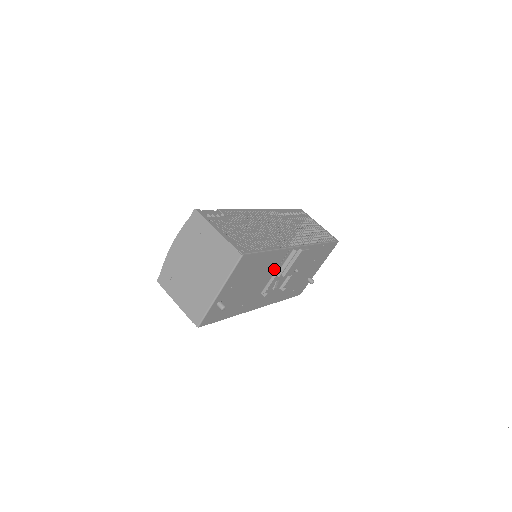
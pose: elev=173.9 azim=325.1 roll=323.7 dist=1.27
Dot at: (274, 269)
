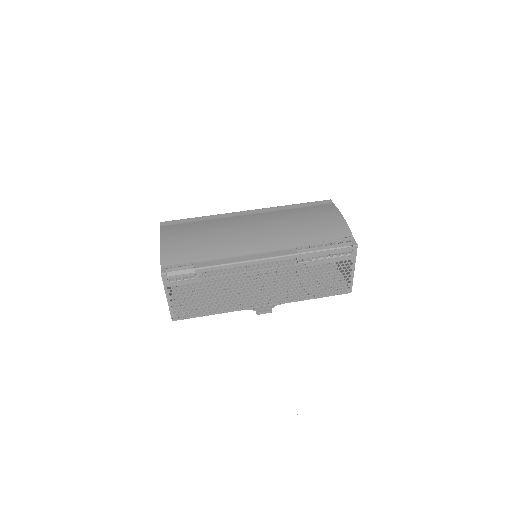
Dot at: occluded
